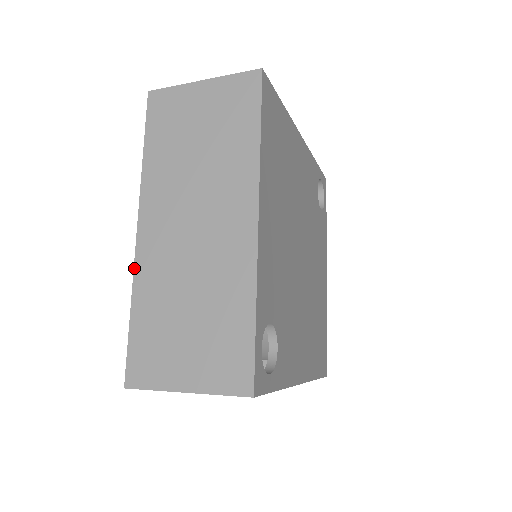
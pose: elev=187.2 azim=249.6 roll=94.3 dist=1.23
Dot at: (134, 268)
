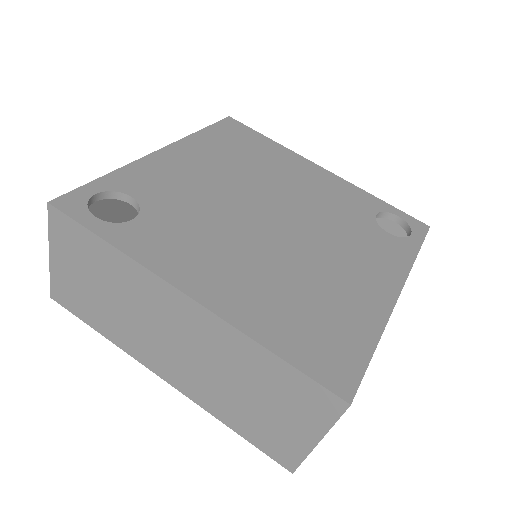
Dot at: occluded
